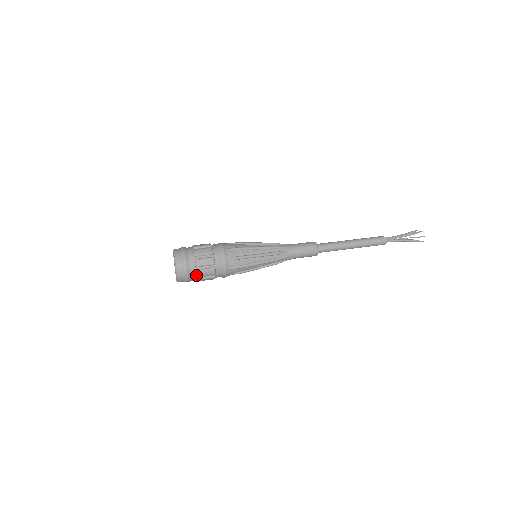
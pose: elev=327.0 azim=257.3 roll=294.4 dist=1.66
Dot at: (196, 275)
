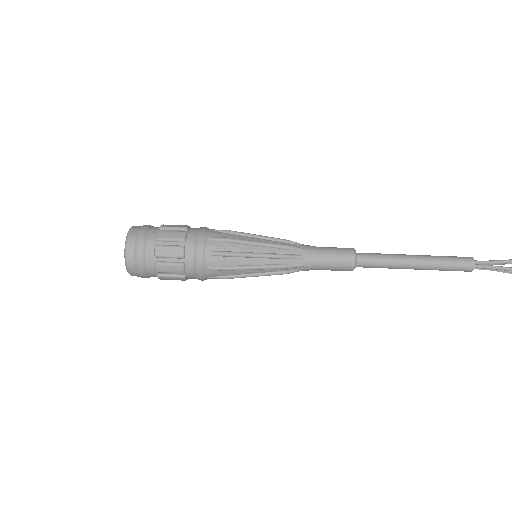
Dot at: occluded
